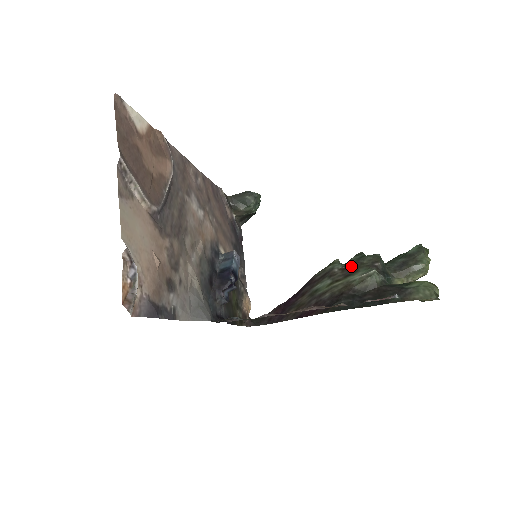
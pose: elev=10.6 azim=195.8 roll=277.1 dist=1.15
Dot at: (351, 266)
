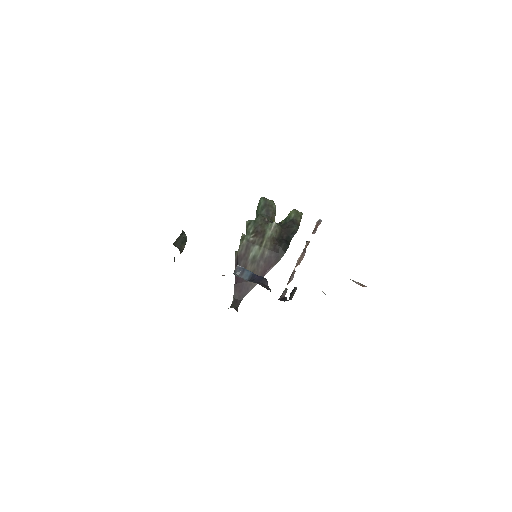
Dot at: (257, 231)
